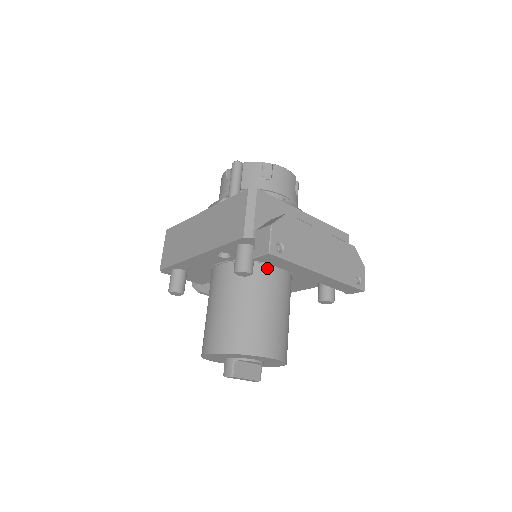
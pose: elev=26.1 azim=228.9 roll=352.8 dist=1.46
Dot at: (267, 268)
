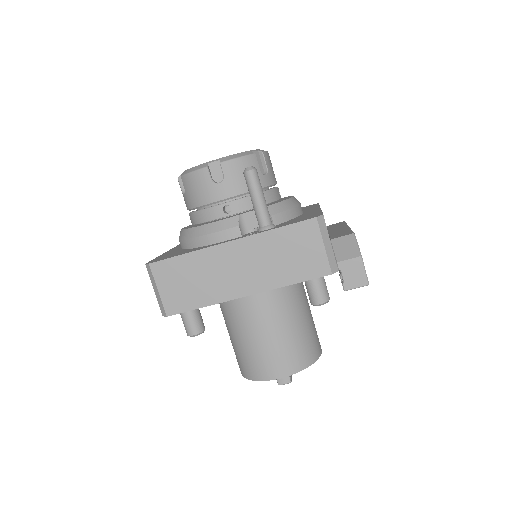
Dot at: occluded
